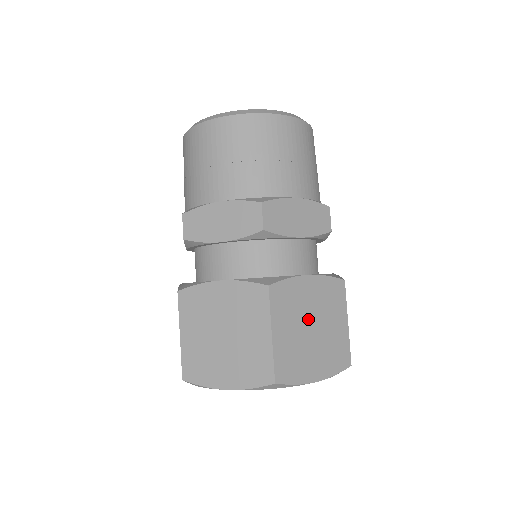
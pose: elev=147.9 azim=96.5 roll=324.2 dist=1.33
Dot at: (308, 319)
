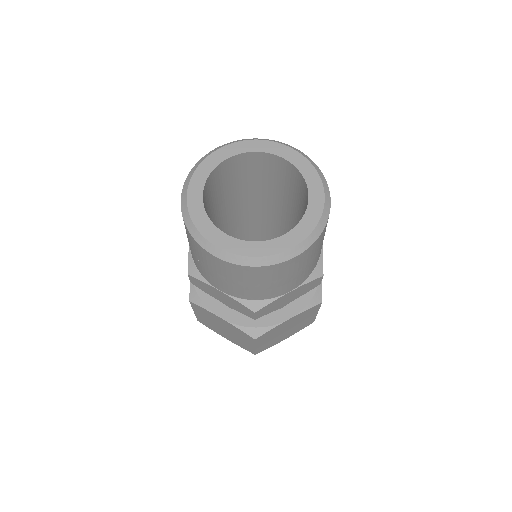
Dot at: (284, 330)
